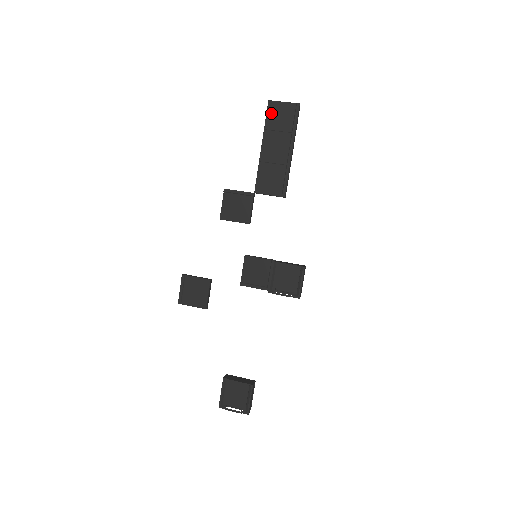
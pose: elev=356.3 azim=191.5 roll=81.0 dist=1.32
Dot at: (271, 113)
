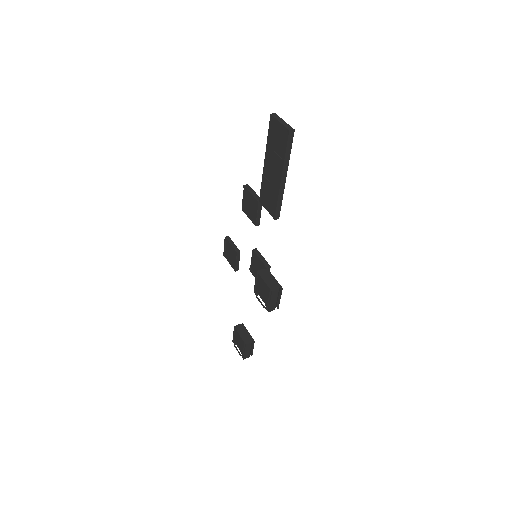
Dot at: (271, 129)
